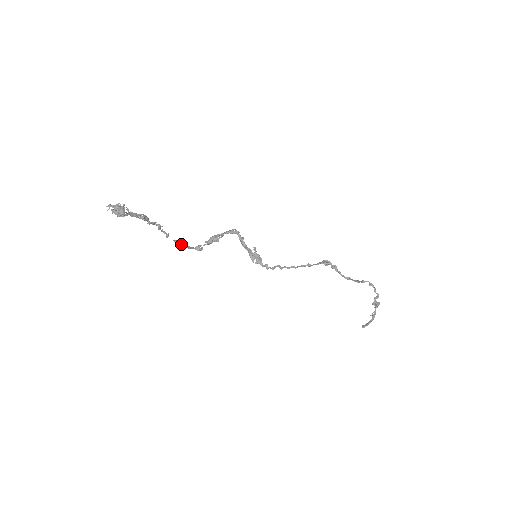
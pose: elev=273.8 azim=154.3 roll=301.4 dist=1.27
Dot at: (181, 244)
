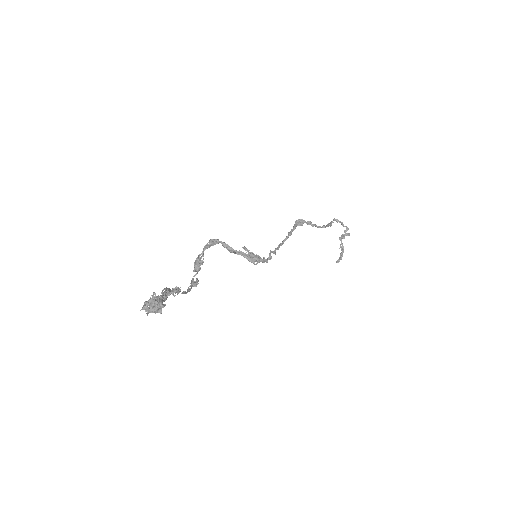
Dot at: (186, 292)
